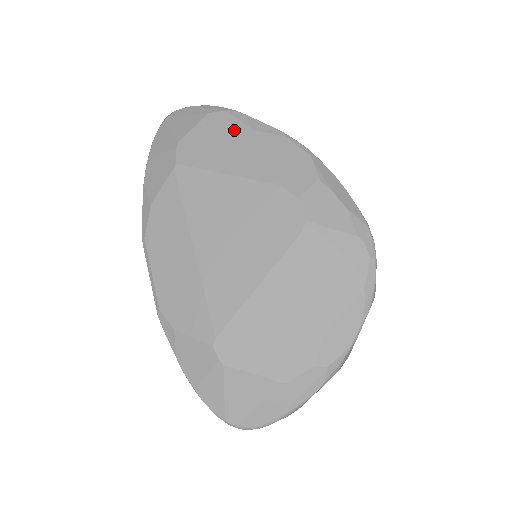
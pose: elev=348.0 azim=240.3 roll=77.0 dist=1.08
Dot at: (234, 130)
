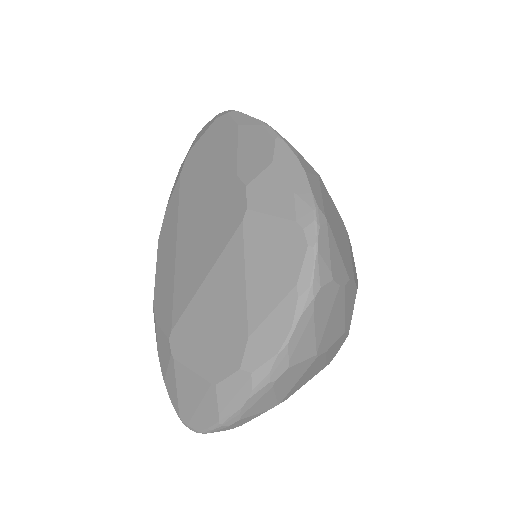
Dot at: (226, 129)
